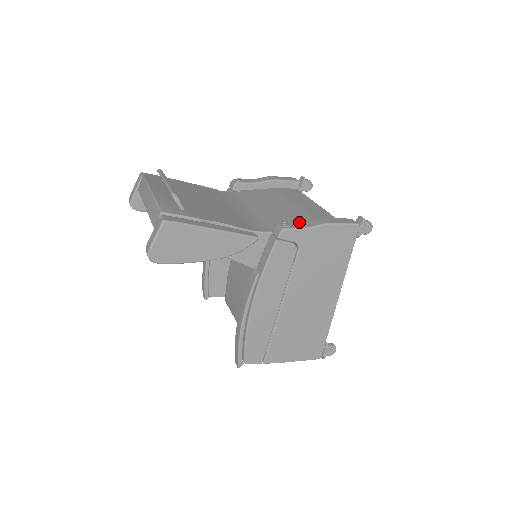
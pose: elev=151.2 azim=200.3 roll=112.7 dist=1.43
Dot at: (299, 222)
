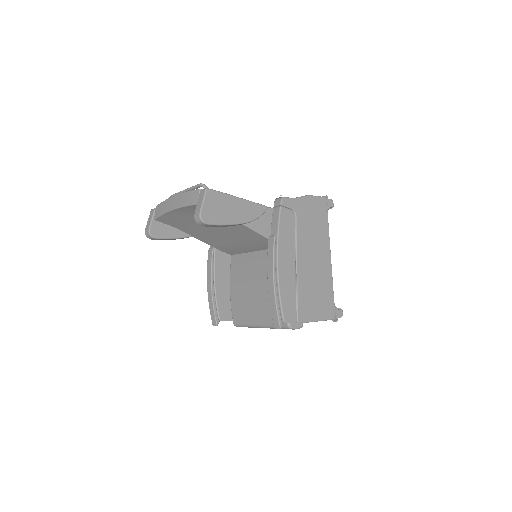
Dot at: occluded
